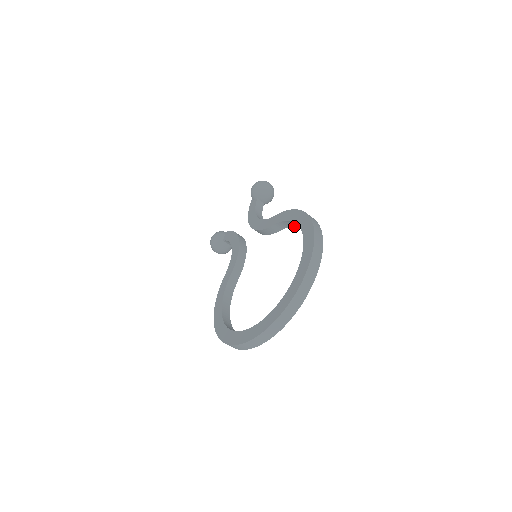
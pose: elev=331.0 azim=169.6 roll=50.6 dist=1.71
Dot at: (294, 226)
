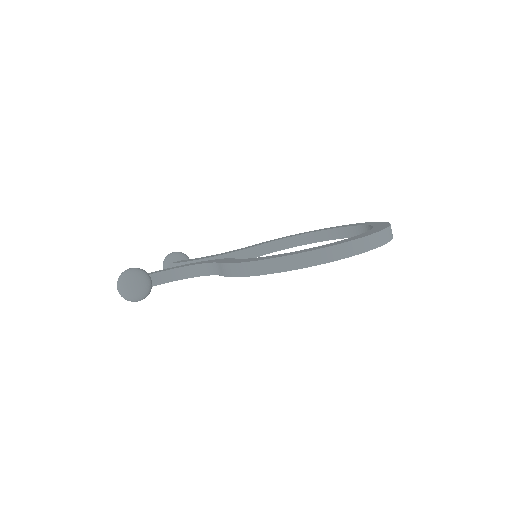
Dot at: (283, 249)
